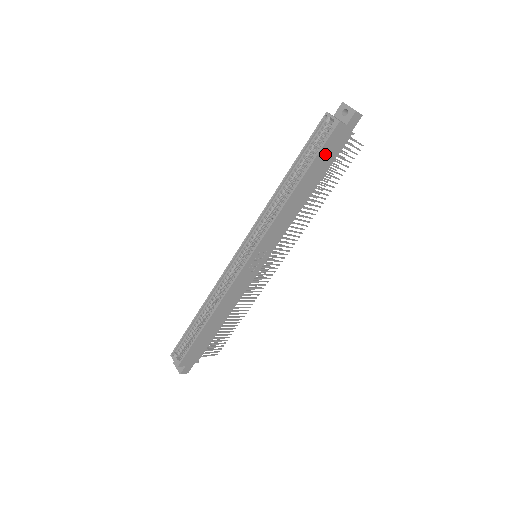
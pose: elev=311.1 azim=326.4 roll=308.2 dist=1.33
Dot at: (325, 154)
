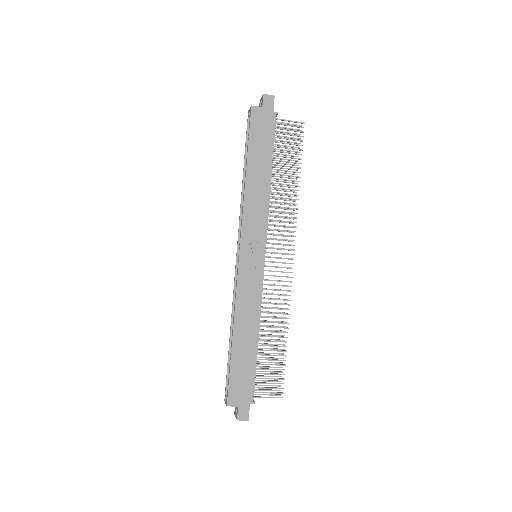
Dot at: (258, 136)
